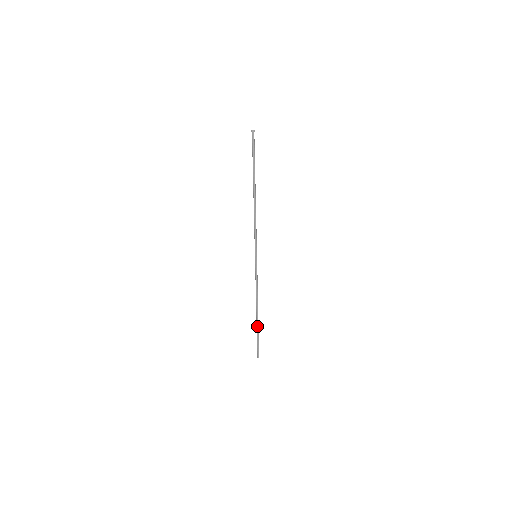
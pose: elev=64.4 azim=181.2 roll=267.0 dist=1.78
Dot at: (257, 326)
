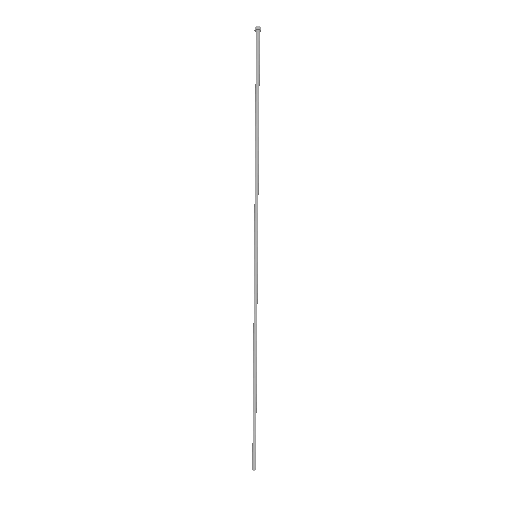
Dot at: (254, 400)
